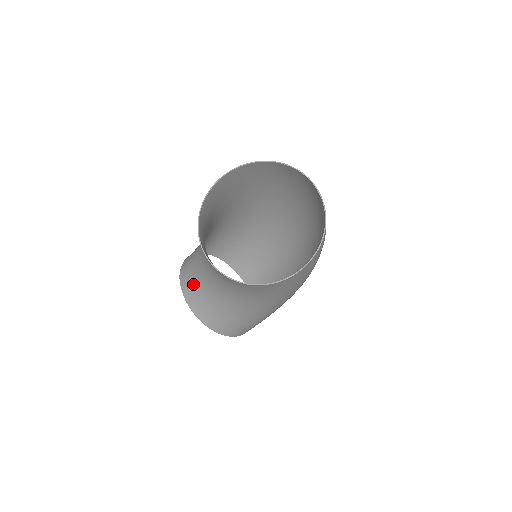
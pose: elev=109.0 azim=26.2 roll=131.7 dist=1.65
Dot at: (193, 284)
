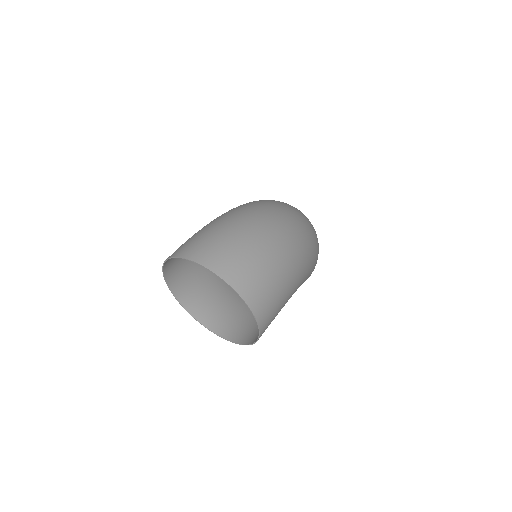
Dot at: occluded
